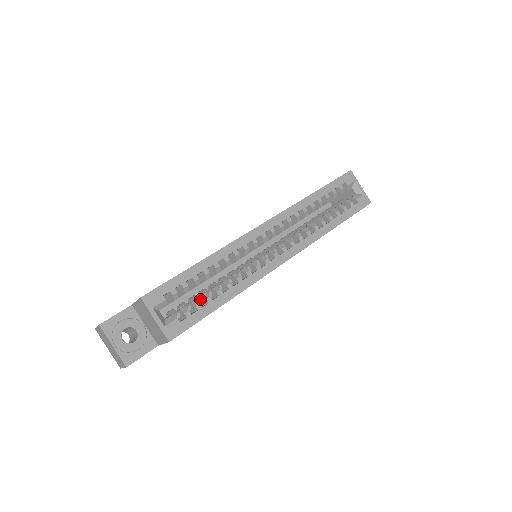
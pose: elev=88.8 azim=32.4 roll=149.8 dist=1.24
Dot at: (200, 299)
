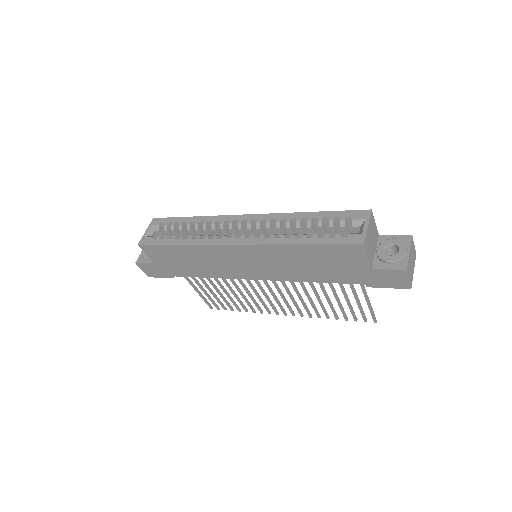
Dot at: occluded
